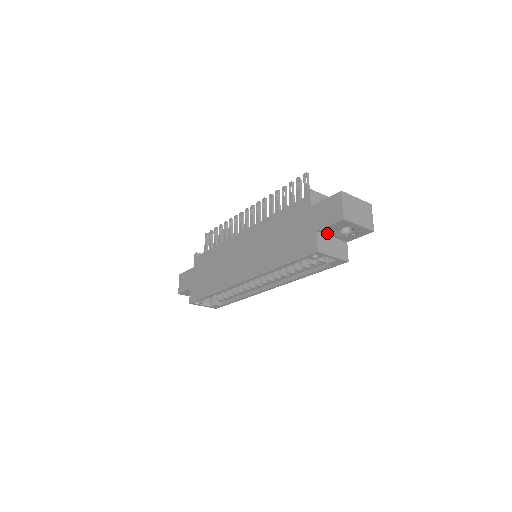
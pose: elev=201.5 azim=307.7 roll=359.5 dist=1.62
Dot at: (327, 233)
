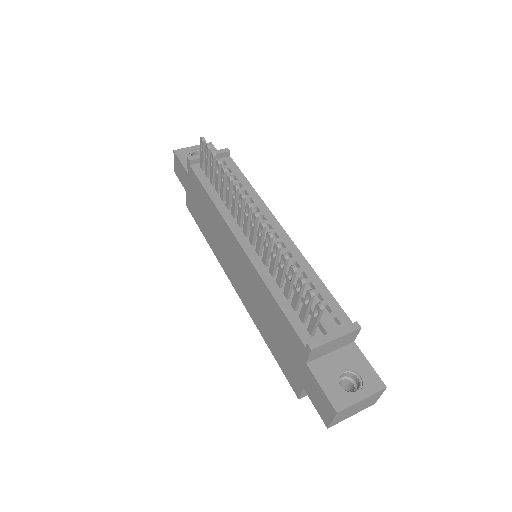
Dot at: occluded
